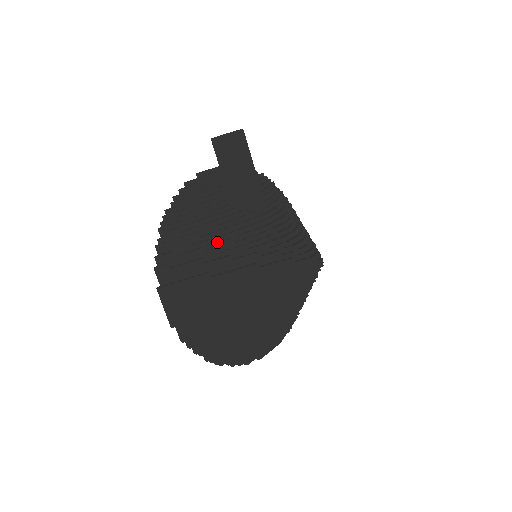
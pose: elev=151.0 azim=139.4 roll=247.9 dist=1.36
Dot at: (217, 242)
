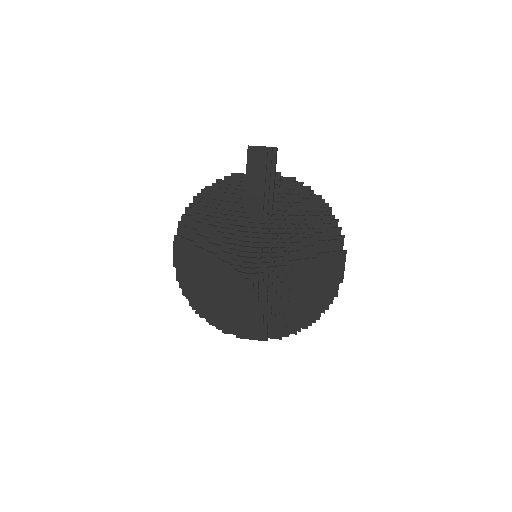
Dot at: (210, 224)
